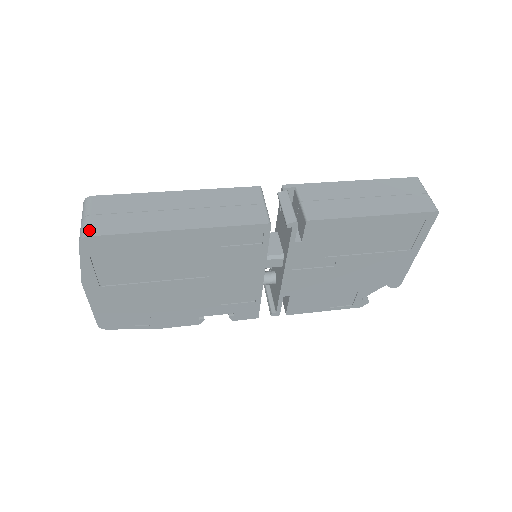
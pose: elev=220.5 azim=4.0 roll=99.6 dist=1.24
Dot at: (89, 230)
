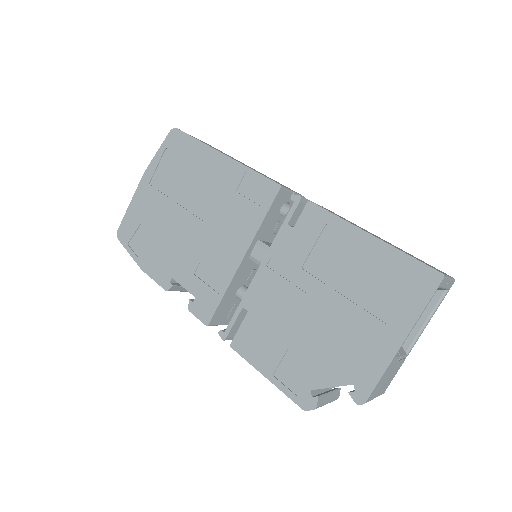
Dot at: occluded
